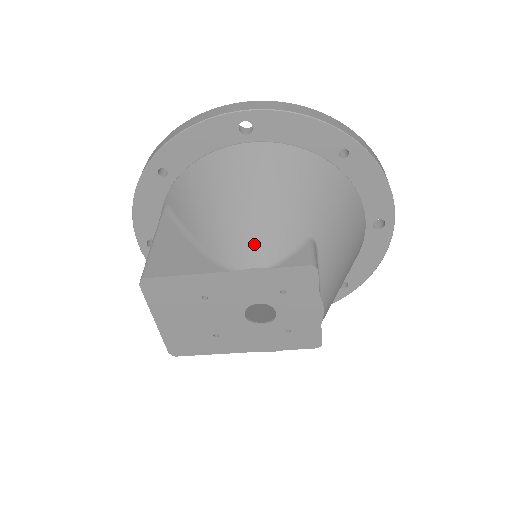
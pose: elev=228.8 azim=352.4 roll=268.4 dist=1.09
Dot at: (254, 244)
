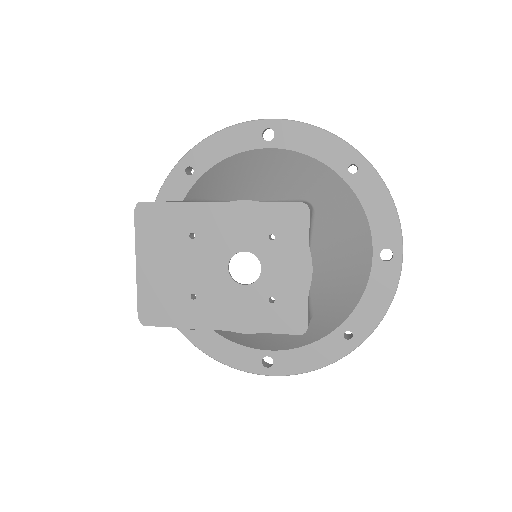
Dot at: (252, 189)
